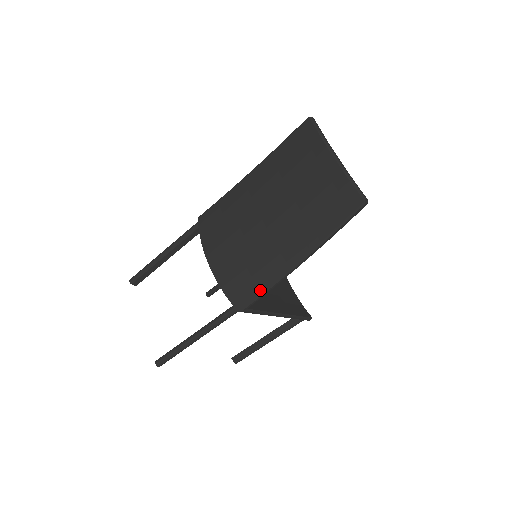
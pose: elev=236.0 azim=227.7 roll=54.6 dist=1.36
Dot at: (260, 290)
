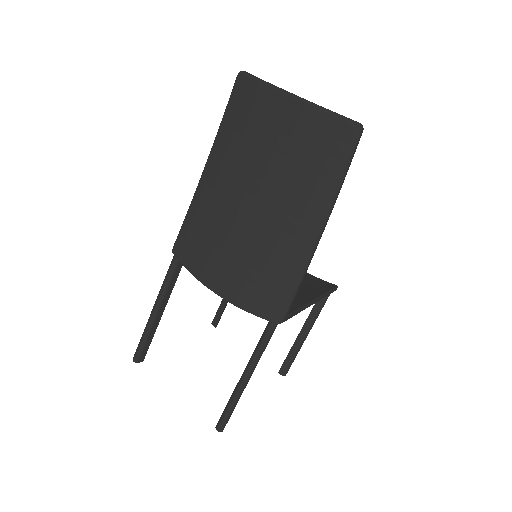
Dot at: (291, 288)
